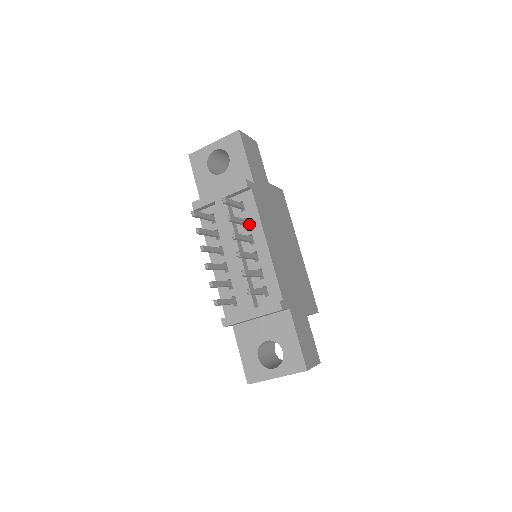
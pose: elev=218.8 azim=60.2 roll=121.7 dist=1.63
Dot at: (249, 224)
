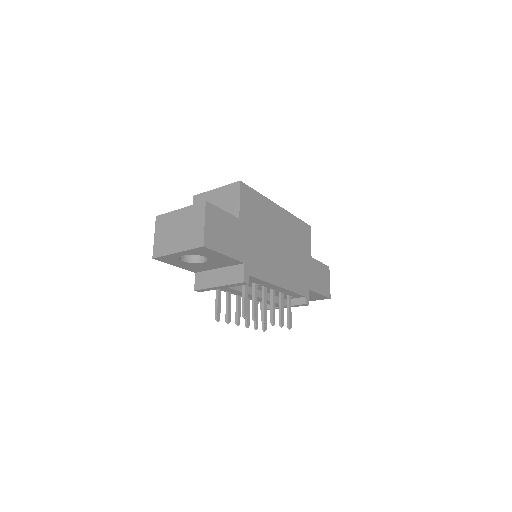
Dot at: (258, 284)
